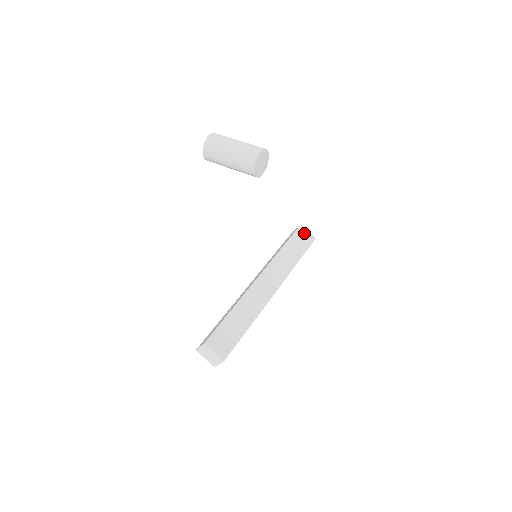
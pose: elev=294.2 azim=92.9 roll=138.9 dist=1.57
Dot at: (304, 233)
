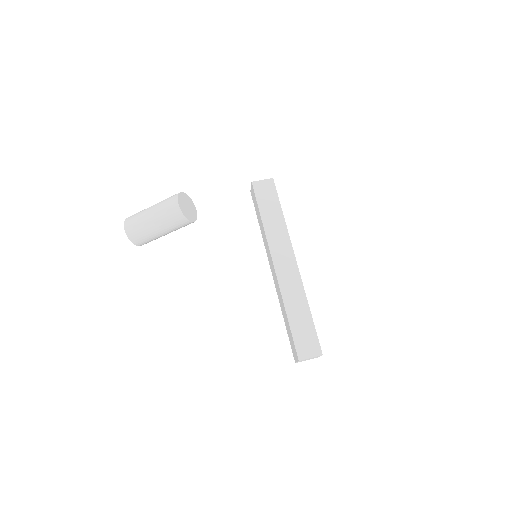
Dot at: (261, 186)
